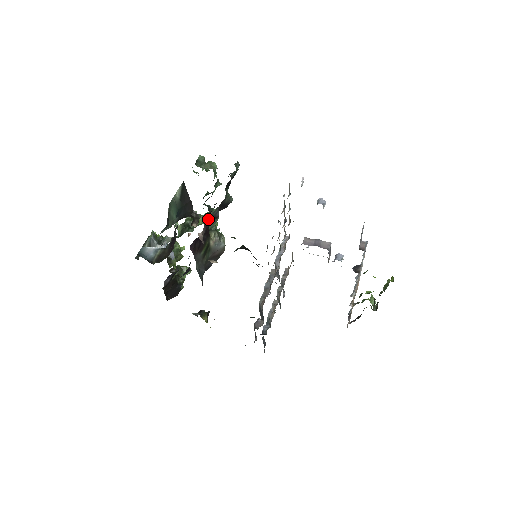
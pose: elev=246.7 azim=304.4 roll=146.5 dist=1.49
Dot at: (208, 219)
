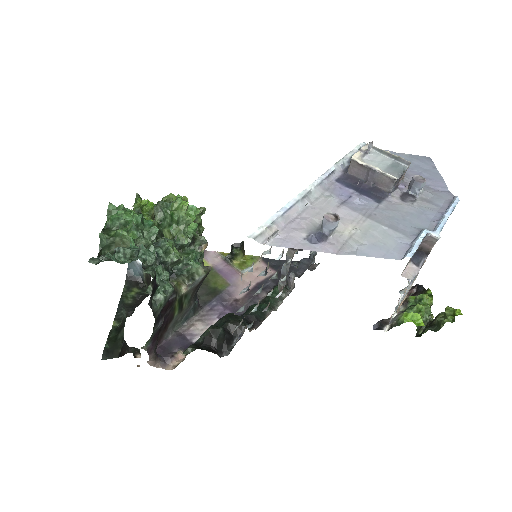
Dot at: (150, 343)
